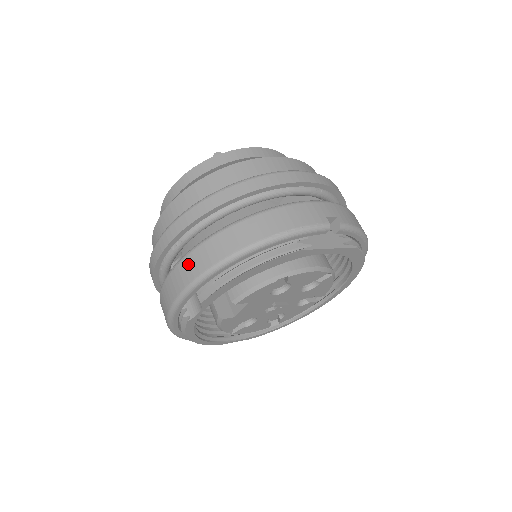
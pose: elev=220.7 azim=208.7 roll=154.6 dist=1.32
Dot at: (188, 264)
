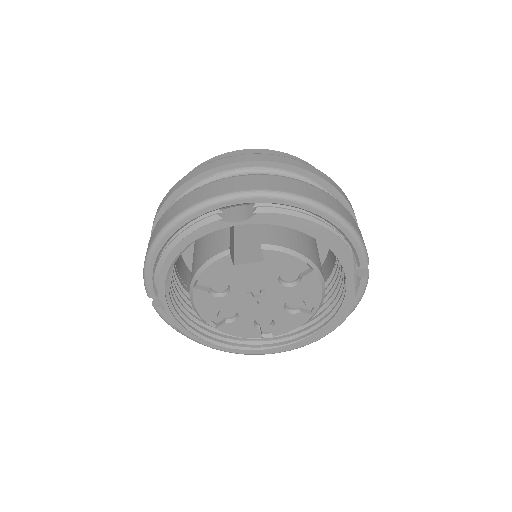
Dot at: (273, 180)
